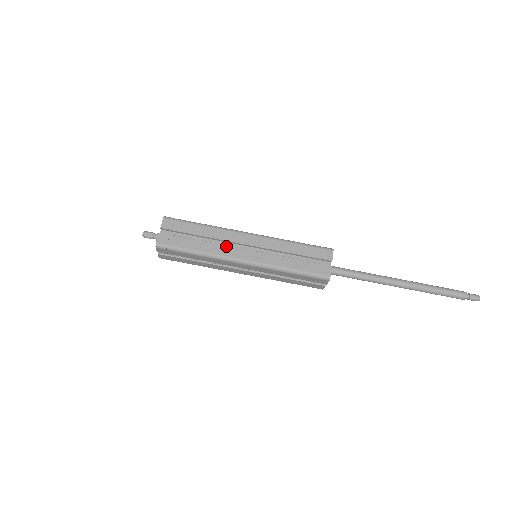
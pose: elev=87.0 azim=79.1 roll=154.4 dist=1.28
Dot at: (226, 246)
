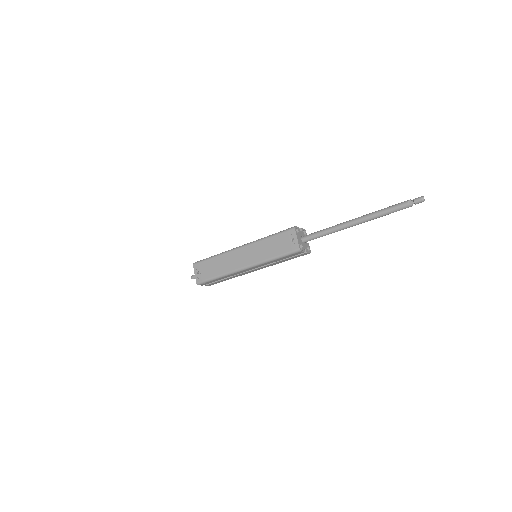
Dot at: (242, 274)
